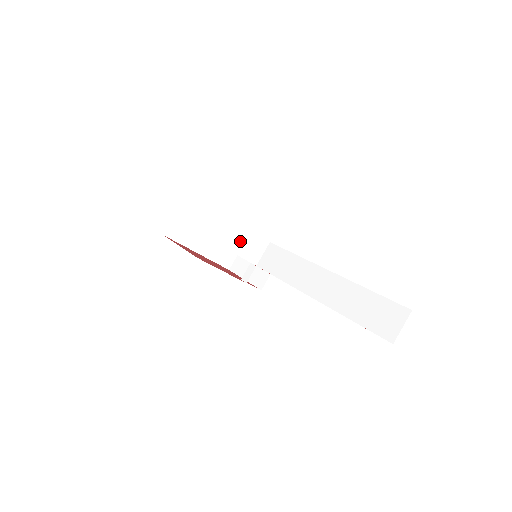
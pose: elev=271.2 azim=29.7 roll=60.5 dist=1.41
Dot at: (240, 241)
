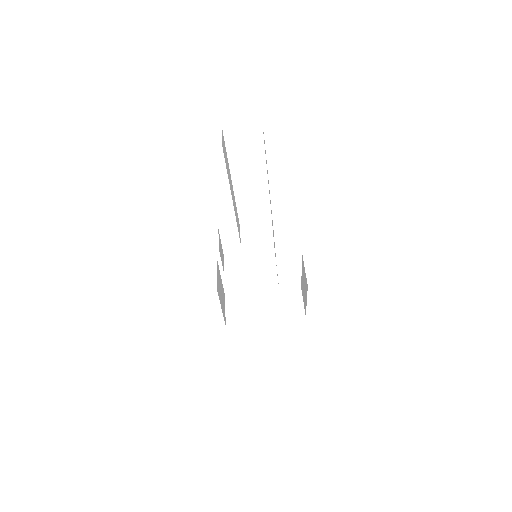
Dot at: (246, 263)
